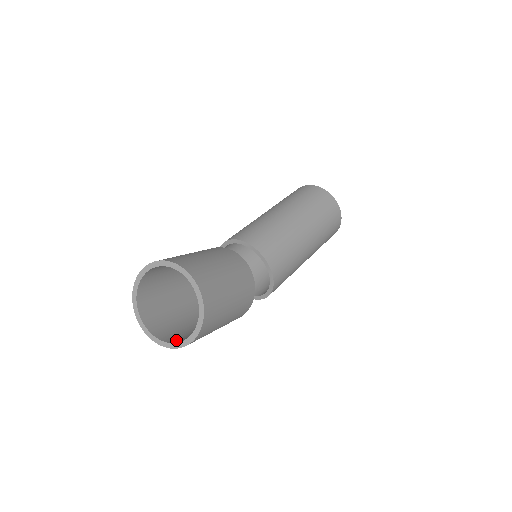
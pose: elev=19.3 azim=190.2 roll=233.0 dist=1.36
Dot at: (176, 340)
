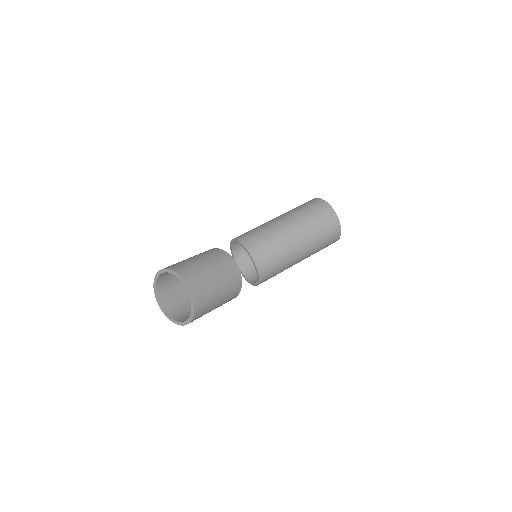
Dot at: (174, 314)
